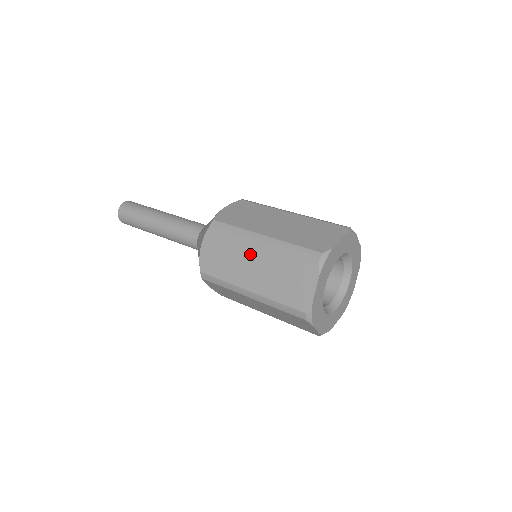
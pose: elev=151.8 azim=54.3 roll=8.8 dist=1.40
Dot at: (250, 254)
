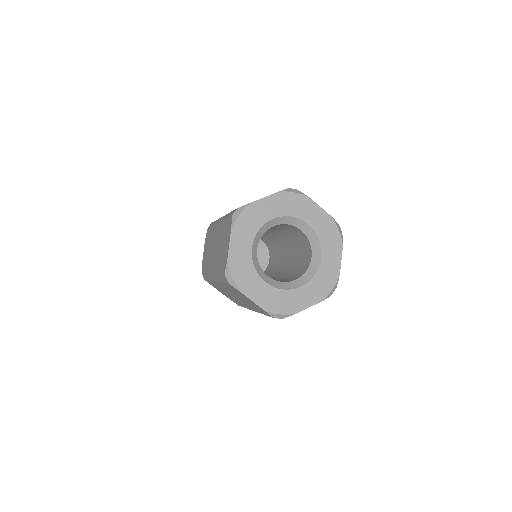
Dot at: occluded
